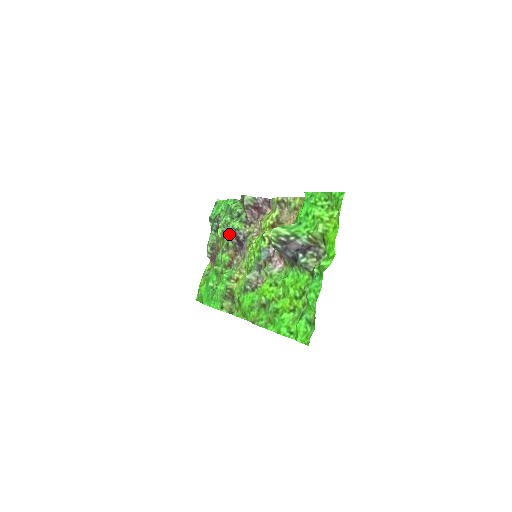
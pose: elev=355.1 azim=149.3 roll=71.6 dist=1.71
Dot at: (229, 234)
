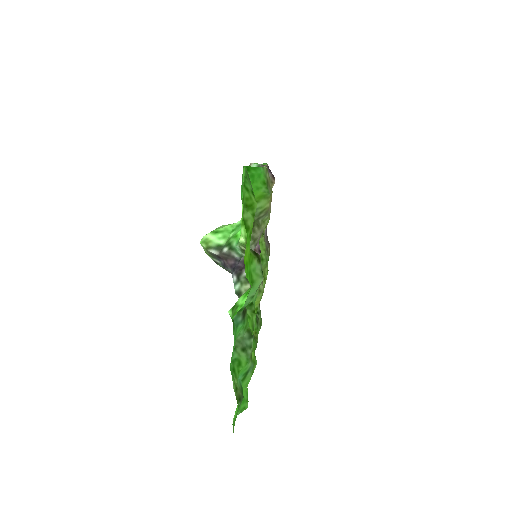
Dot at: occluded
